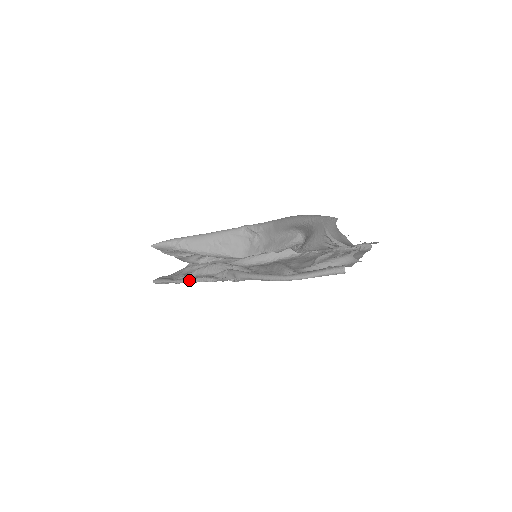
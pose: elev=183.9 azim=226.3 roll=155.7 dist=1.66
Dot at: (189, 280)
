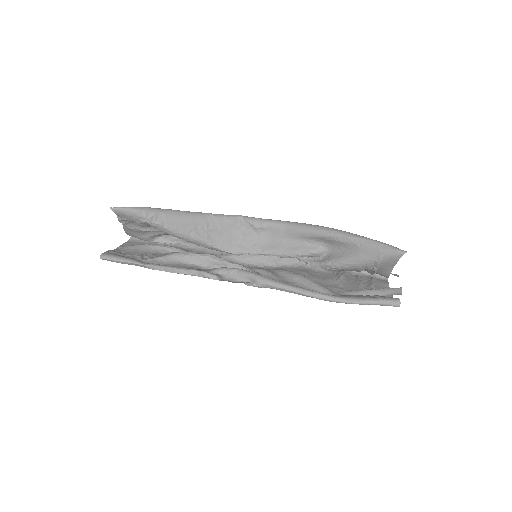
Dot at: (176, 270)
